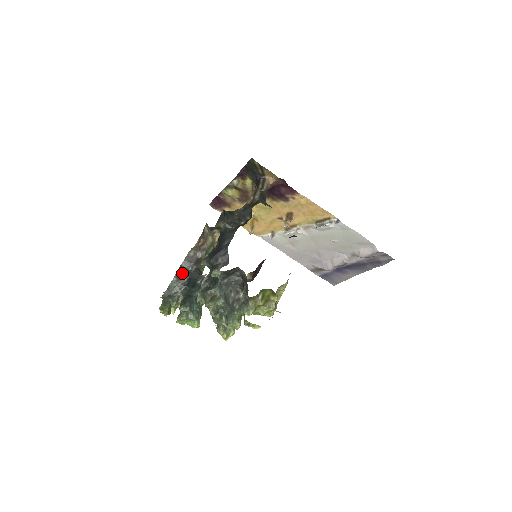
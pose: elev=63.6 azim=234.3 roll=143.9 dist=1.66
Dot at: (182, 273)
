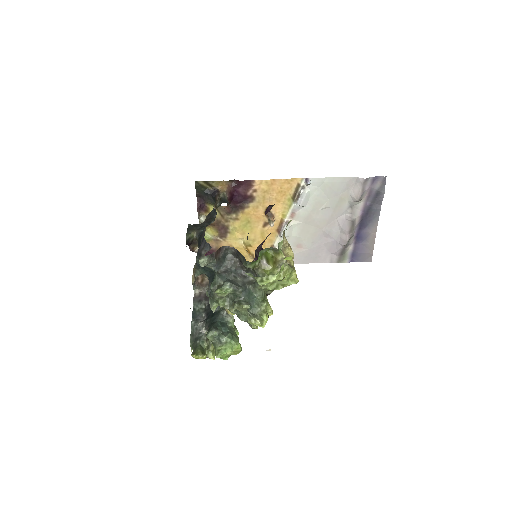
Dot at: (197, 314)
